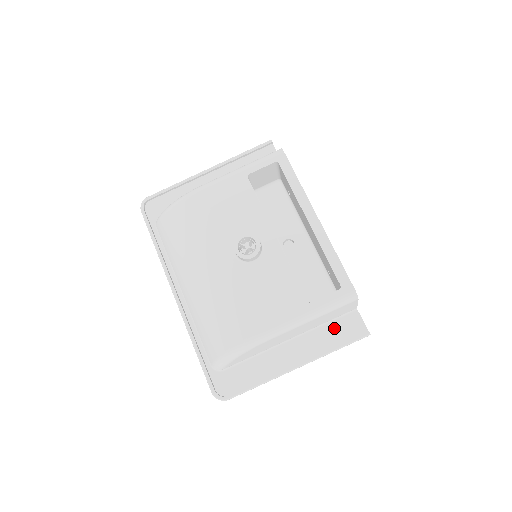
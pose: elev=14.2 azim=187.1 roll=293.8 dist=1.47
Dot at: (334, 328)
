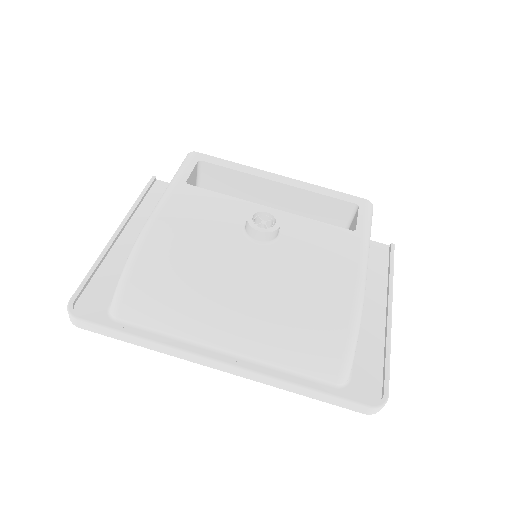
Dot at: (371, 263)
